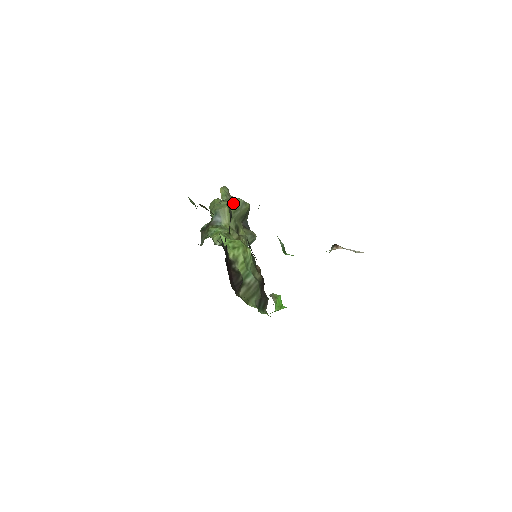
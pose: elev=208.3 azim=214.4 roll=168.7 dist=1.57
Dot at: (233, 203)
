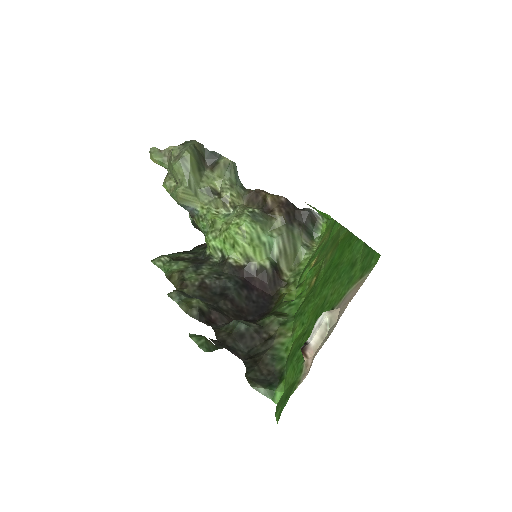
Dot at: (177, 177)
